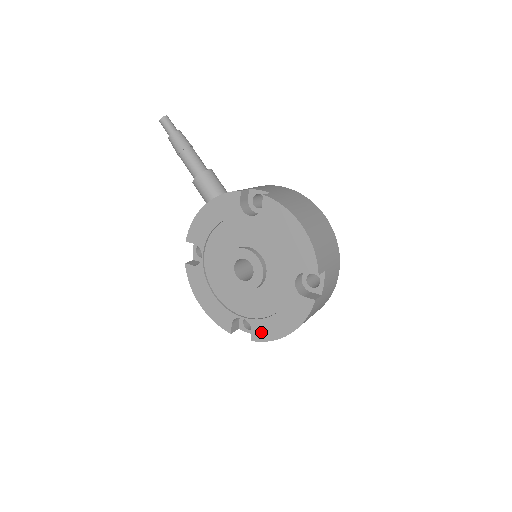
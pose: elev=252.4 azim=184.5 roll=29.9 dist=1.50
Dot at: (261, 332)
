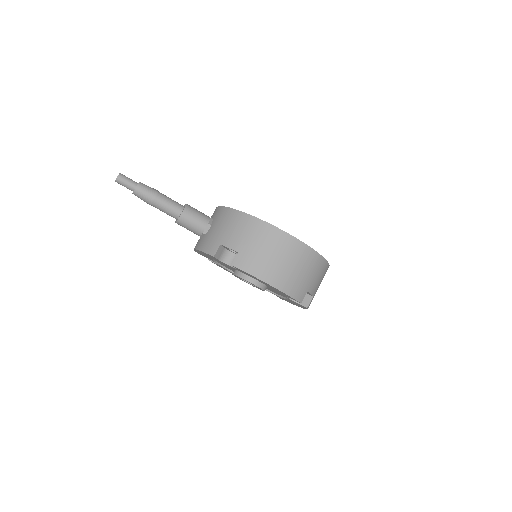
Dot at: (283, 299)
